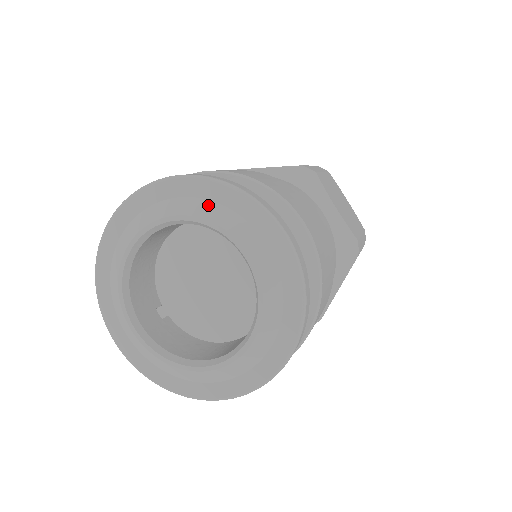
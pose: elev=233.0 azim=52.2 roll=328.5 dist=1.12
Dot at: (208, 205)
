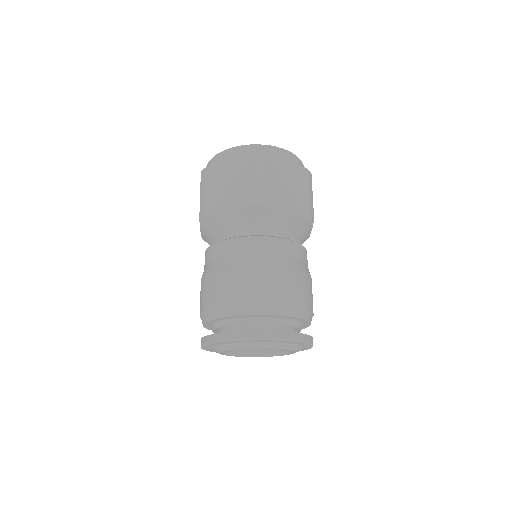
Dot at: (293, 346)
